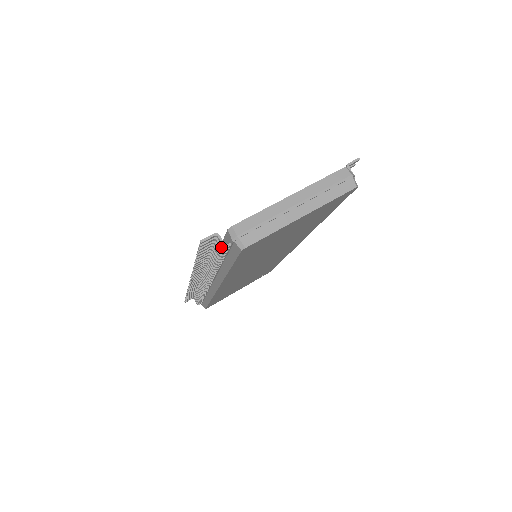
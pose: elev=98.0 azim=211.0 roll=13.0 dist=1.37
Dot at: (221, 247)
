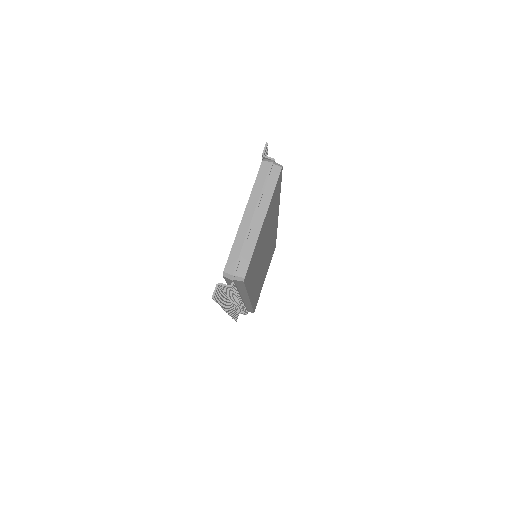
Dot at: (228, 288)
